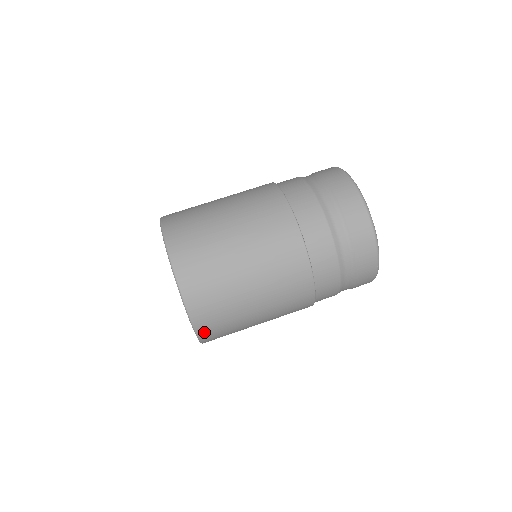
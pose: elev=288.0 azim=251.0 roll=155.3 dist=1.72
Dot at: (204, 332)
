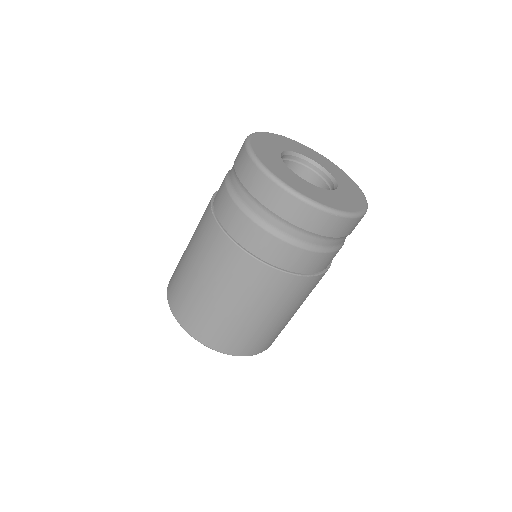
Dot at: (243, 352)
